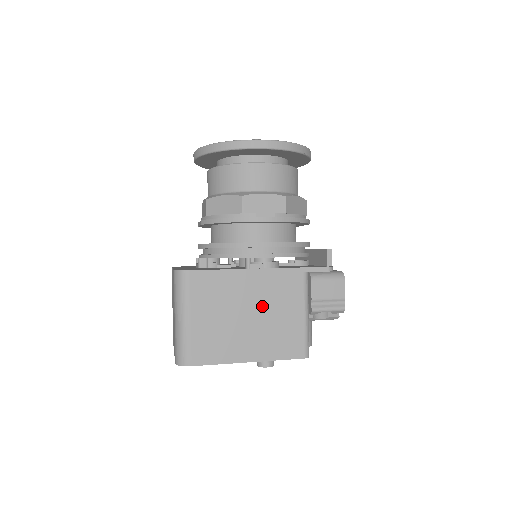
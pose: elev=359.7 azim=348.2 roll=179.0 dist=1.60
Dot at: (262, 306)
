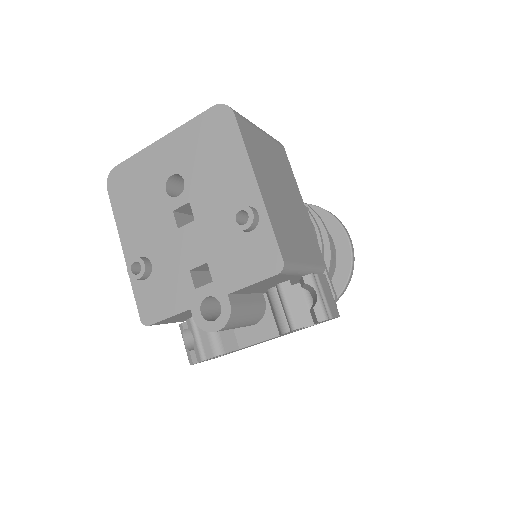
Dot at: (294, 214)
